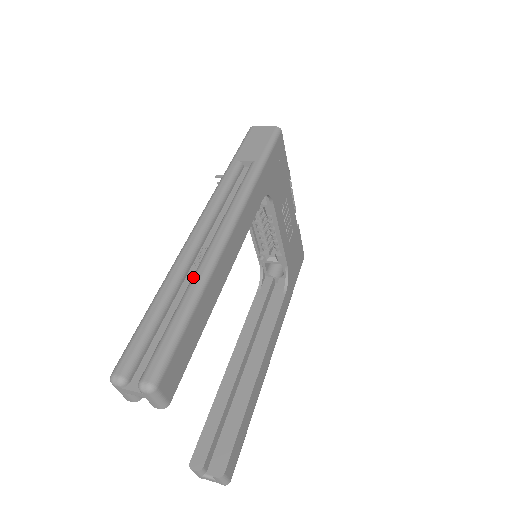
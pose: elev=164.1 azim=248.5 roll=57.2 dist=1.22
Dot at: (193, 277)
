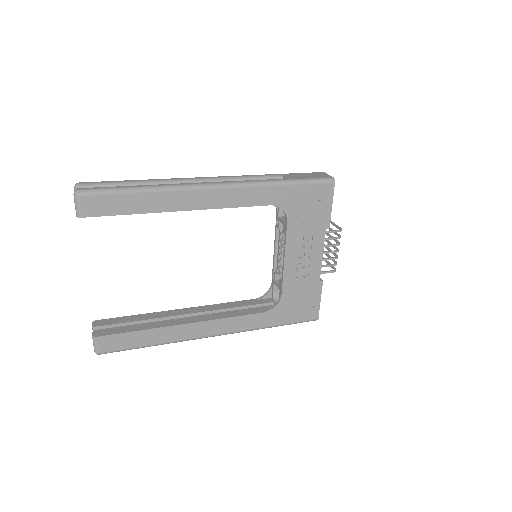
Dot at: (164, 184)
